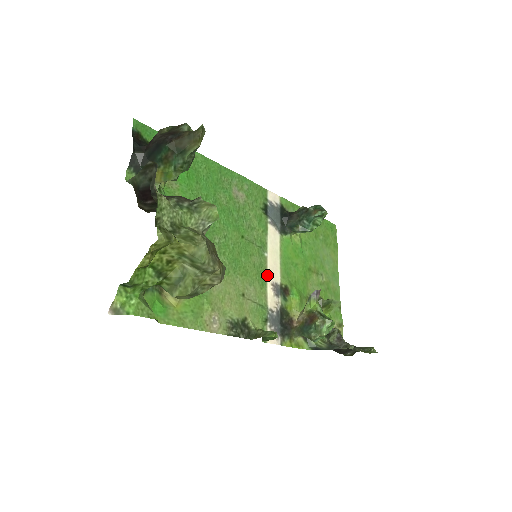
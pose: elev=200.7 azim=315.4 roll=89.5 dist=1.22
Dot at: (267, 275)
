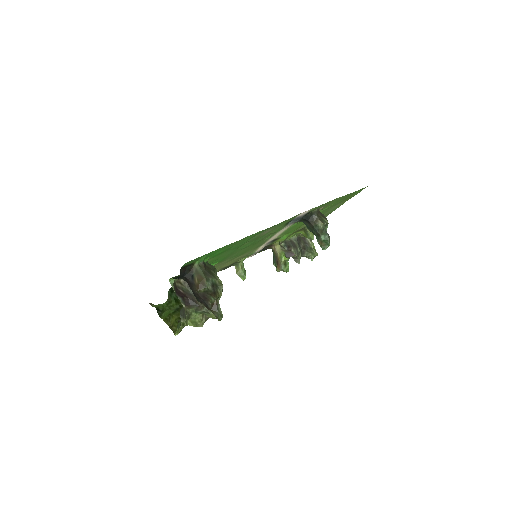
Dot at: occluded
